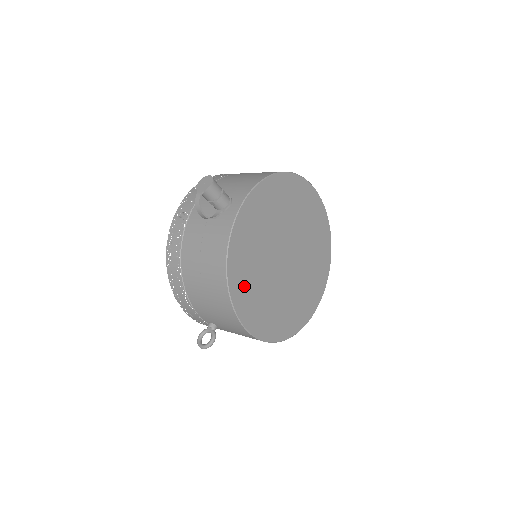
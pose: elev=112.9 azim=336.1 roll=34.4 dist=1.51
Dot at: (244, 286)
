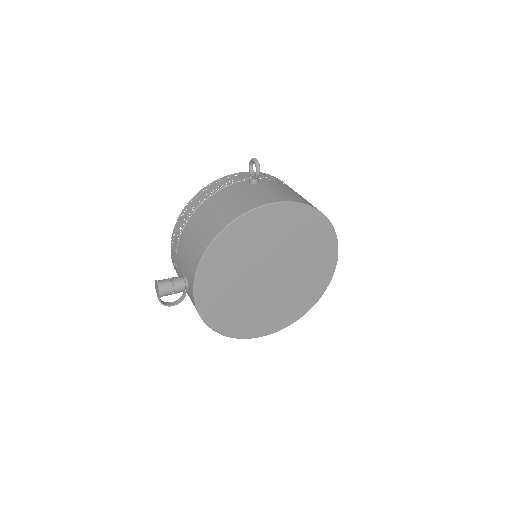
Dot at: (236, 323)
